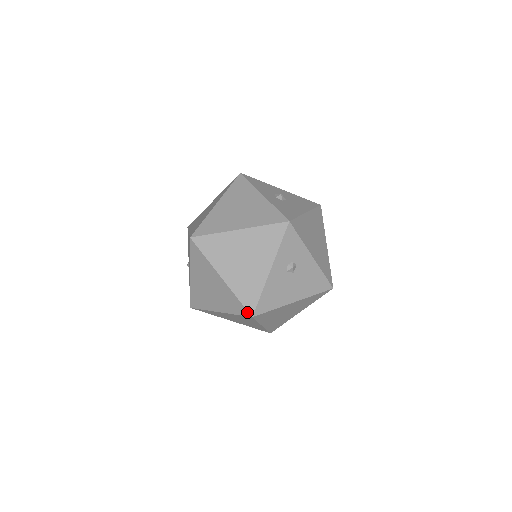
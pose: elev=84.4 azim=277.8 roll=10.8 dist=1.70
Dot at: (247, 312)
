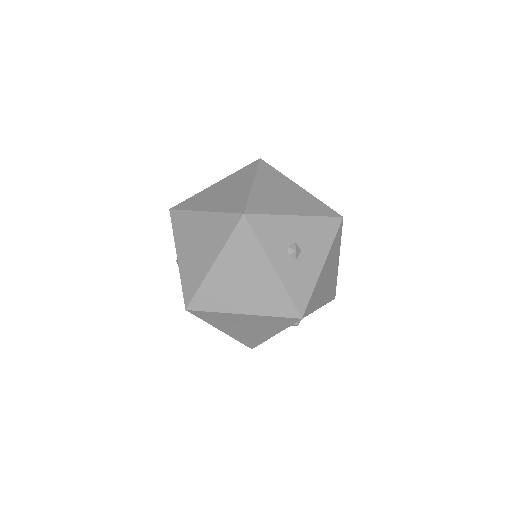
Dot at: (247, 346)
